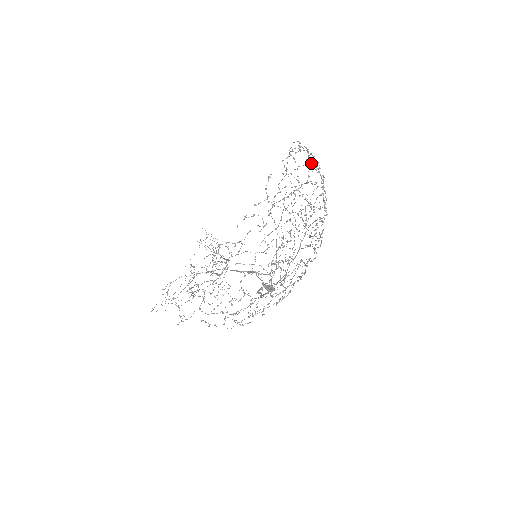
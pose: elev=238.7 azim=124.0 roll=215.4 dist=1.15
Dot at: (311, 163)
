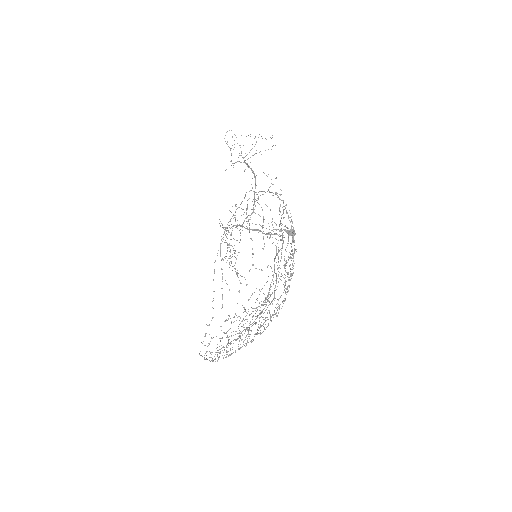
Dot at: (227, 320)
